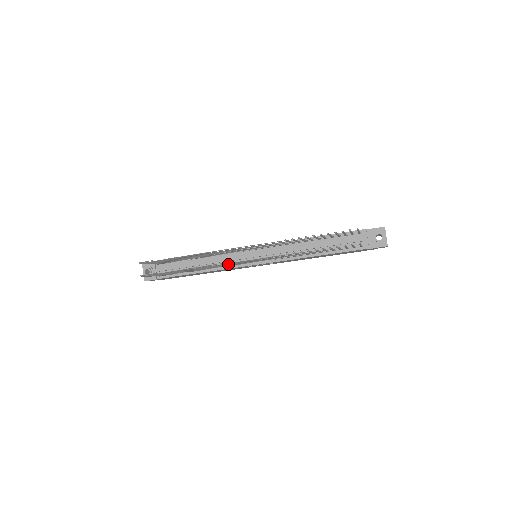
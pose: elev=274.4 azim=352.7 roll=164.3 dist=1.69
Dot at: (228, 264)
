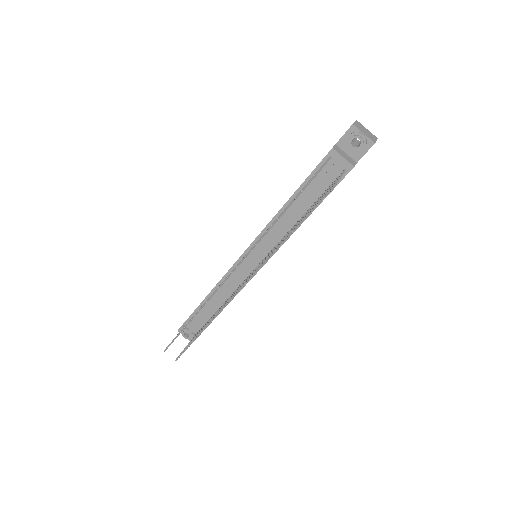
Dot at: occluded
